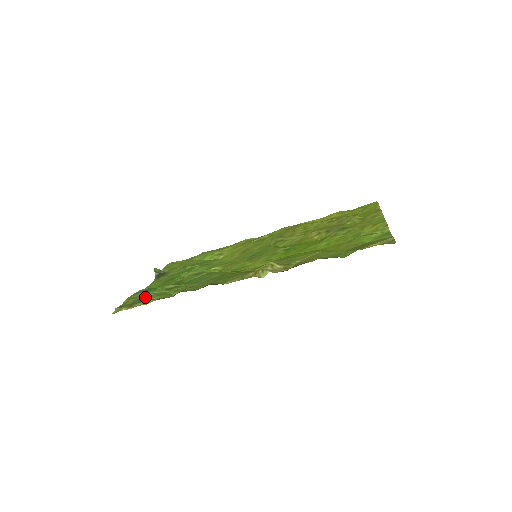
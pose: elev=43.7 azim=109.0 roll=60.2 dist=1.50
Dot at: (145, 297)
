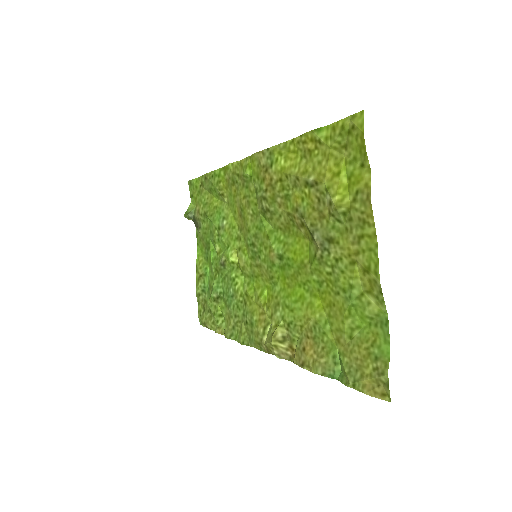
Dot at: (206, 294)
